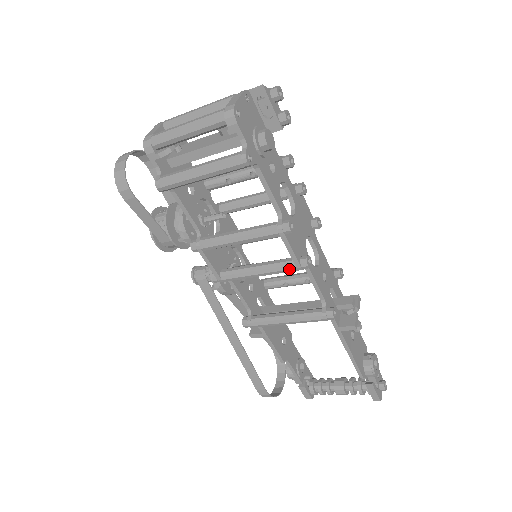
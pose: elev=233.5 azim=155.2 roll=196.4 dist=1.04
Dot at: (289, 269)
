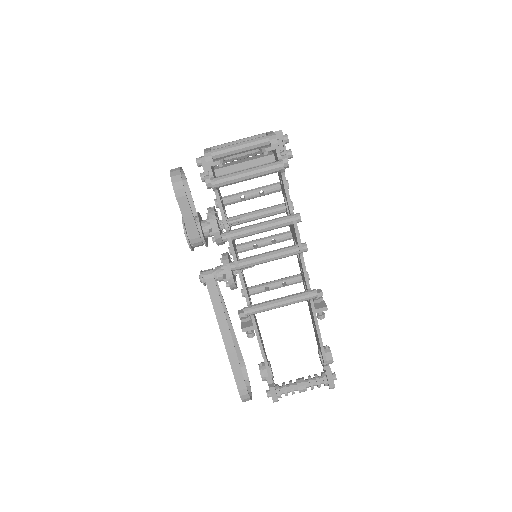
Dot at: (294, 252)
